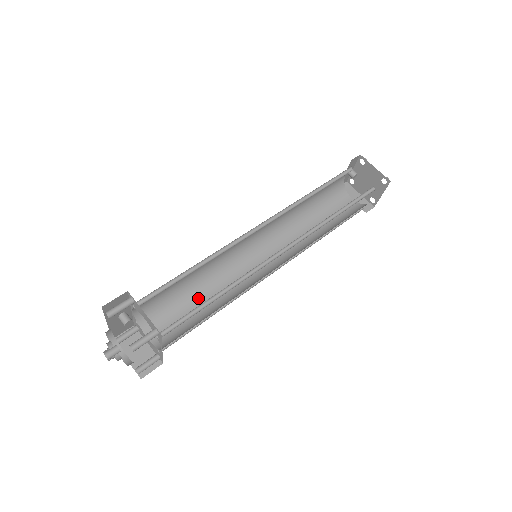
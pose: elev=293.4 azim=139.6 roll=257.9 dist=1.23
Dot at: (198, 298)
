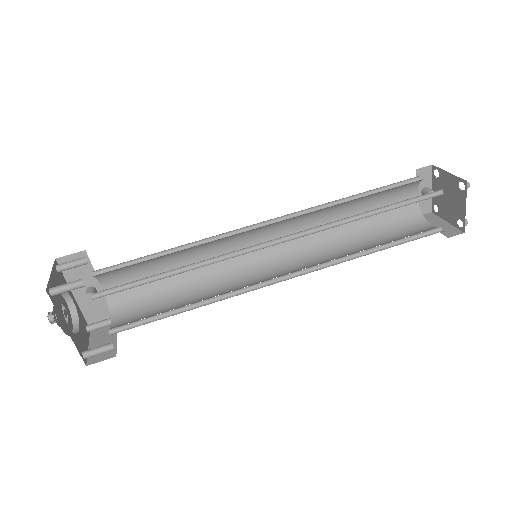
Dot at: (183, 298)
